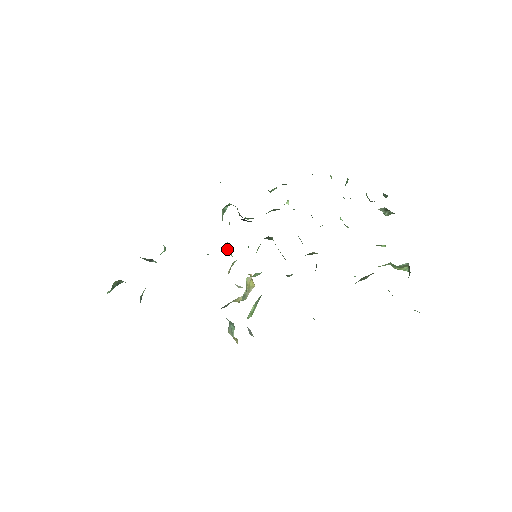
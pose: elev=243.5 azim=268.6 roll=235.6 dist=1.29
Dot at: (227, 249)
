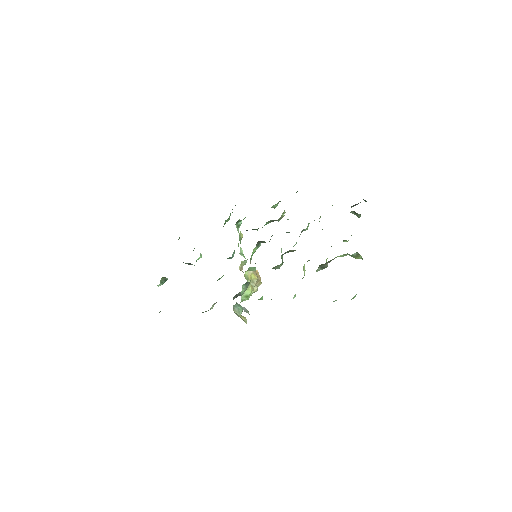
Dot at: (240, 253)
